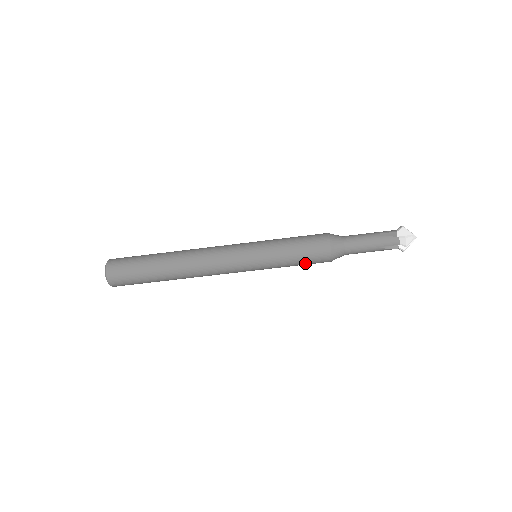
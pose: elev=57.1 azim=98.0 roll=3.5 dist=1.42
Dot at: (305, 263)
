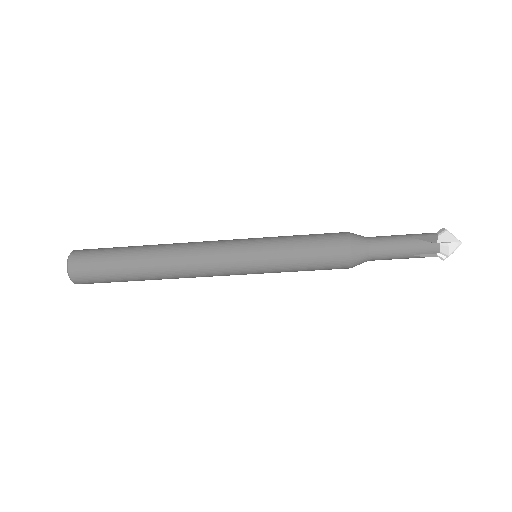
Dot at: (317, 269)
